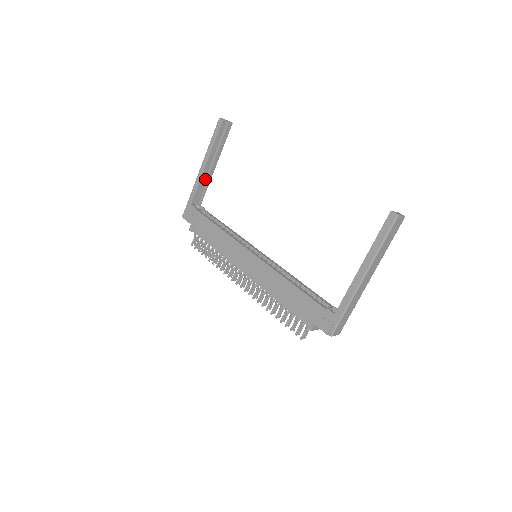
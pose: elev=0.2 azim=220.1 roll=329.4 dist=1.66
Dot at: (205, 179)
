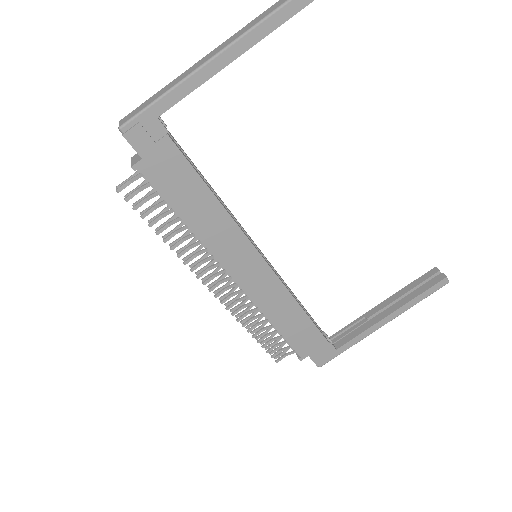
Dot at: occluded
